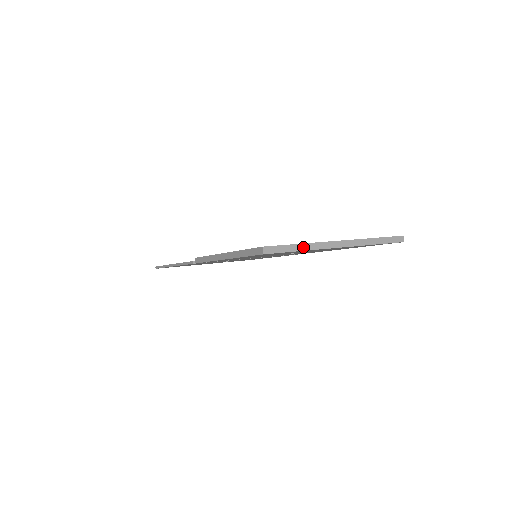
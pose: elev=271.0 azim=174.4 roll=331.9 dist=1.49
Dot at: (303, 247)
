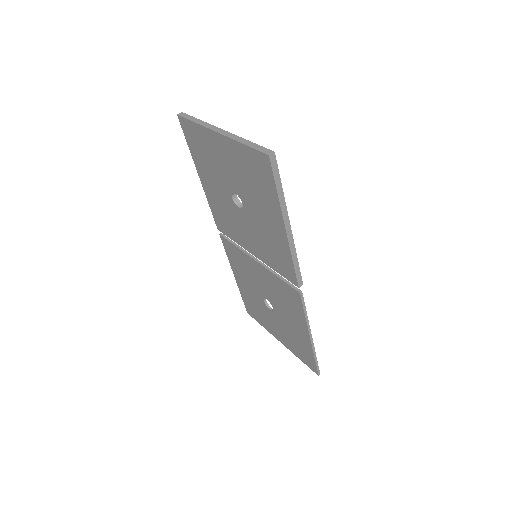
Dot at: (198, 121)
